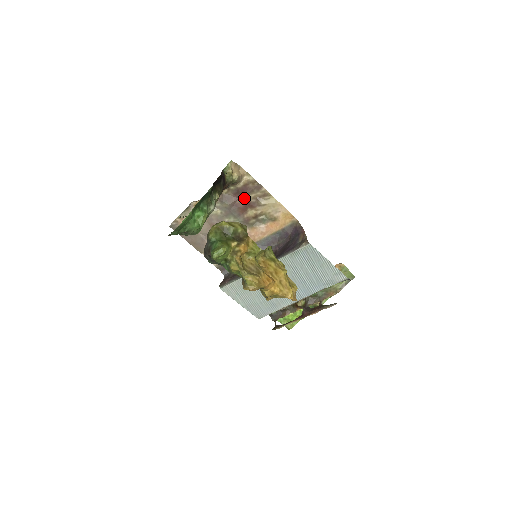
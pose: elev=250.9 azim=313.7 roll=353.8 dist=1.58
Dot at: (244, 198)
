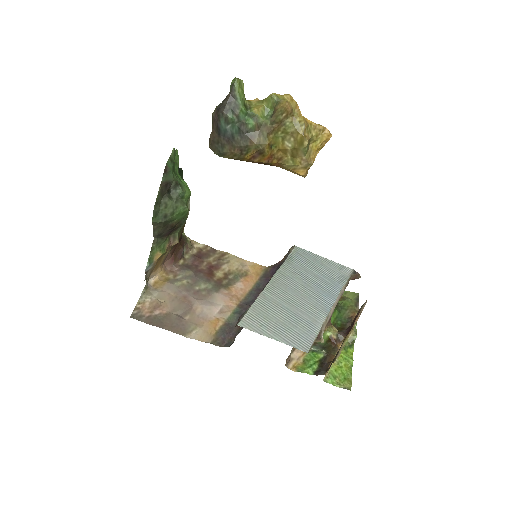
Dot at: (204, 263)
